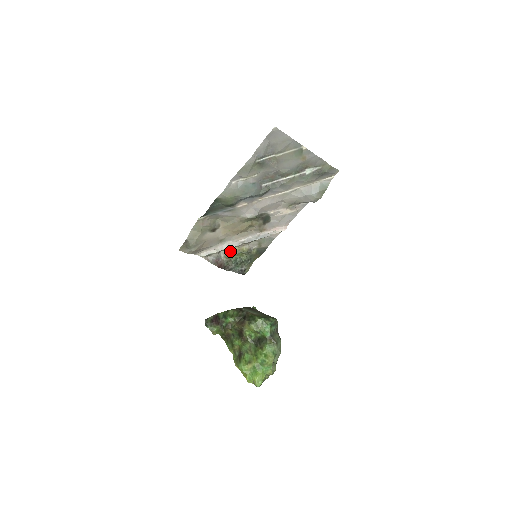
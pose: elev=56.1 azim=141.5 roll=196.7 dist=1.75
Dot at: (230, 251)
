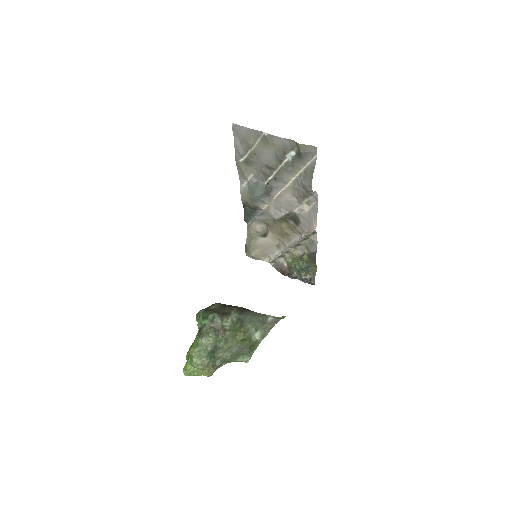
Dot at: (287, 257)
